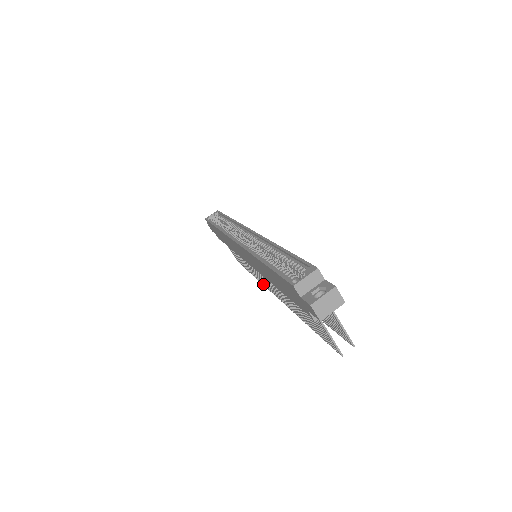
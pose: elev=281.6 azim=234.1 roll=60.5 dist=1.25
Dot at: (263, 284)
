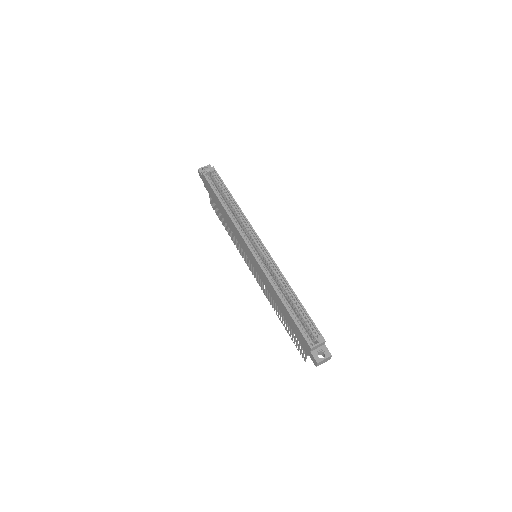
Dot at: (243, 257)
